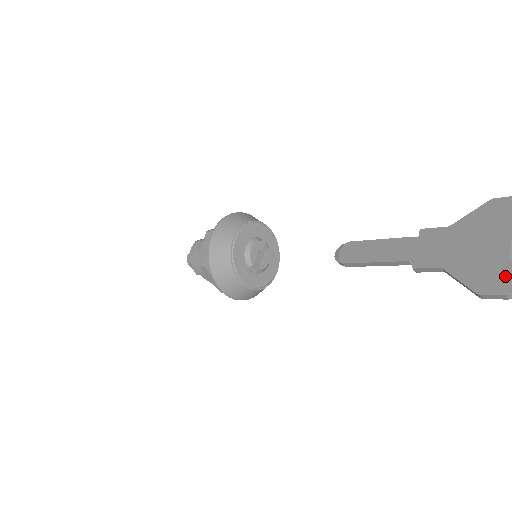
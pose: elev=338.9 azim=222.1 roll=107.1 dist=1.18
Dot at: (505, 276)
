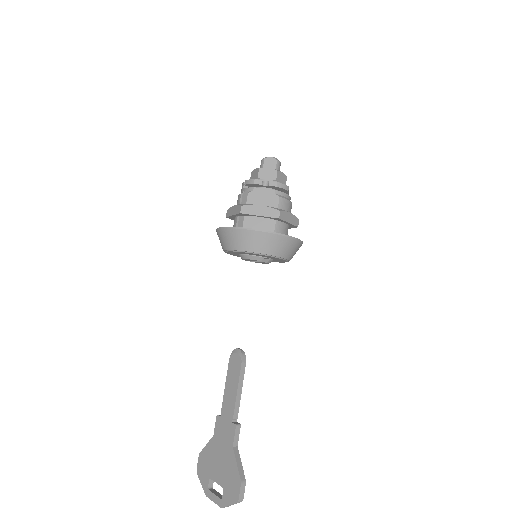
Dot at: (203, 473)
